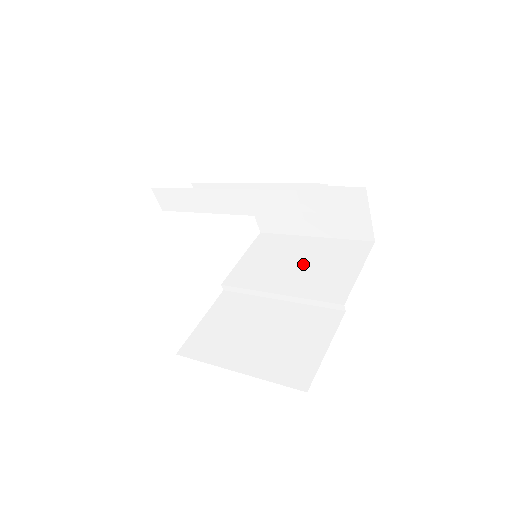
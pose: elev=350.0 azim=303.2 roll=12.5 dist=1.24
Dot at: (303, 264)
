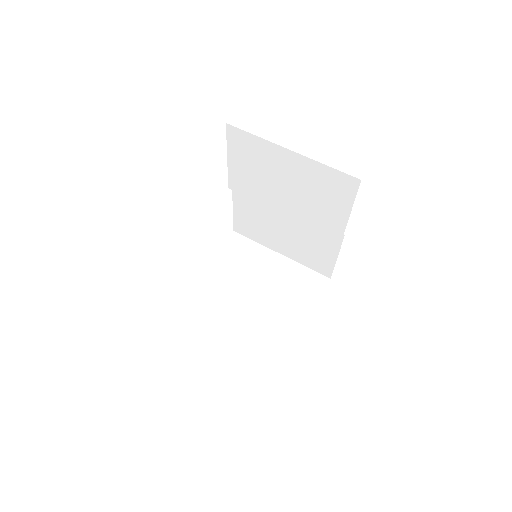
Dot at: (293, 188)
